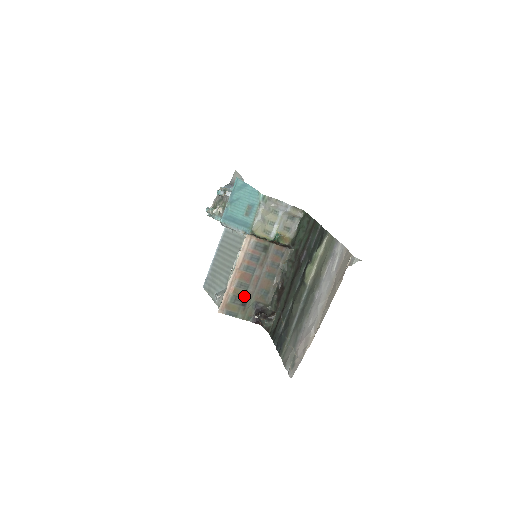
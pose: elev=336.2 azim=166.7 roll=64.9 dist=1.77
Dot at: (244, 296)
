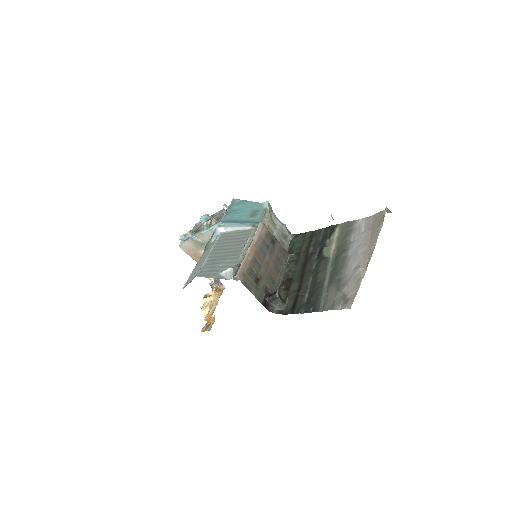
Dot at: (257, 274)
